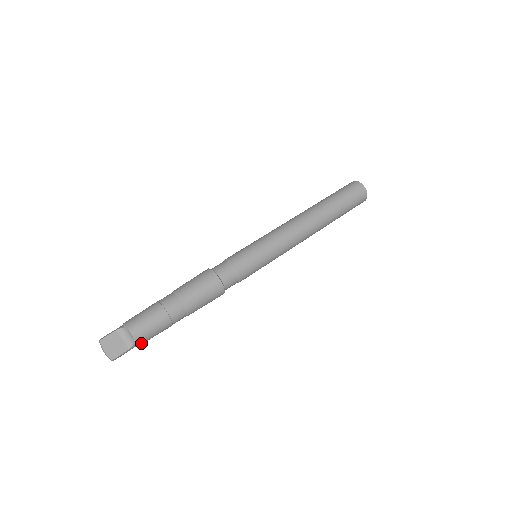
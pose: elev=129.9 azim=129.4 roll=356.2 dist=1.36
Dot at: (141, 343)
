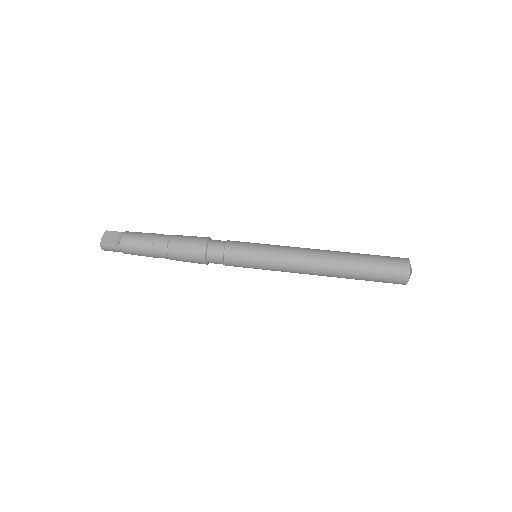
Dot at: (124, 250)
